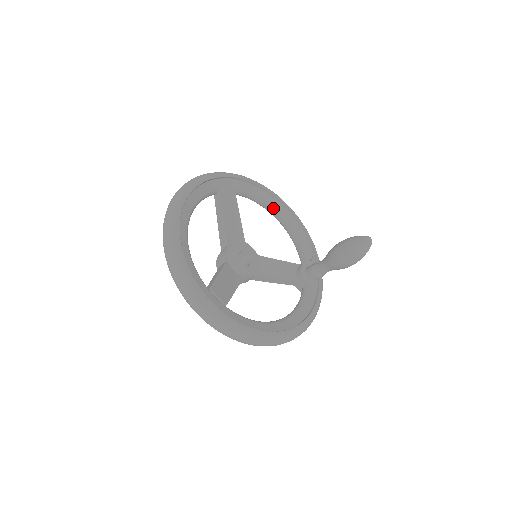
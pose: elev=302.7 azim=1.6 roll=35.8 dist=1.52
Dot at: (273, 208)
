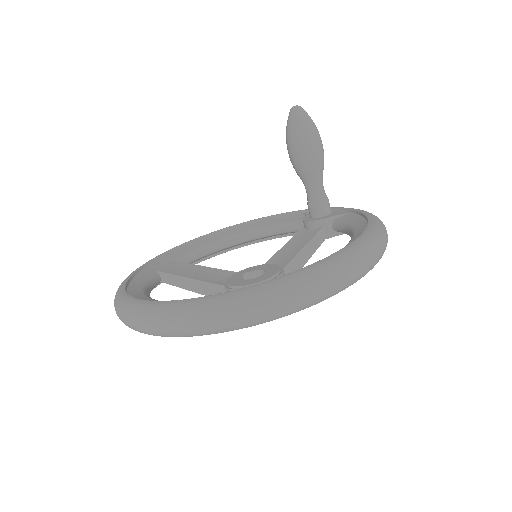
Dot at: (225, 238)
